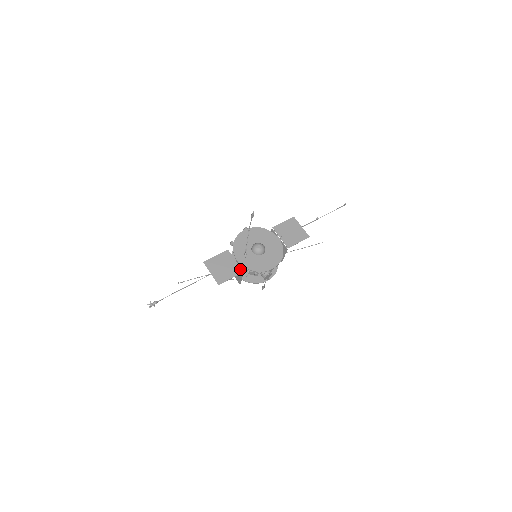
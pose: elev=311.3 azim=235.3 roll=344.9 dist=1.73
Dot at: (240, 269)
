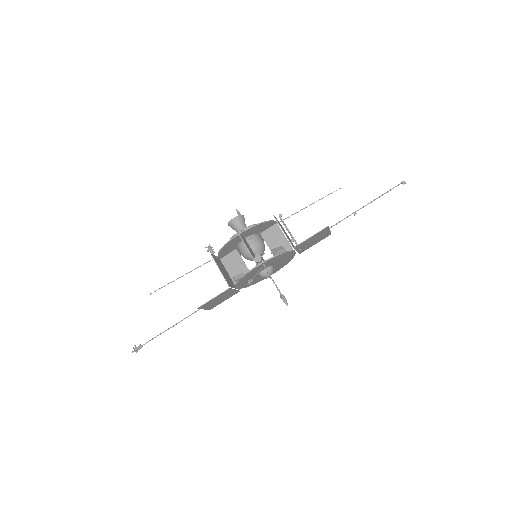
Dot at: (237, 292)
